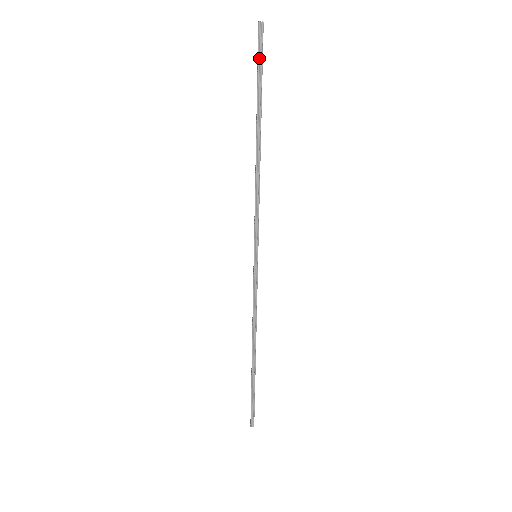
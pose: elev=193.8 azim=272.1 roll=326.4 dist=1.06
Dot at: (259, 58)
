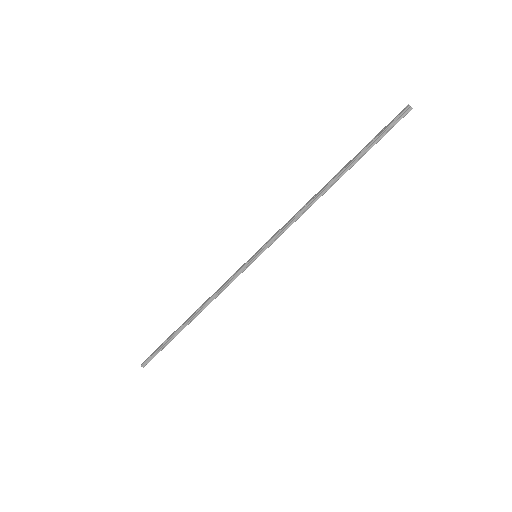
Dot at: (387, 129)
